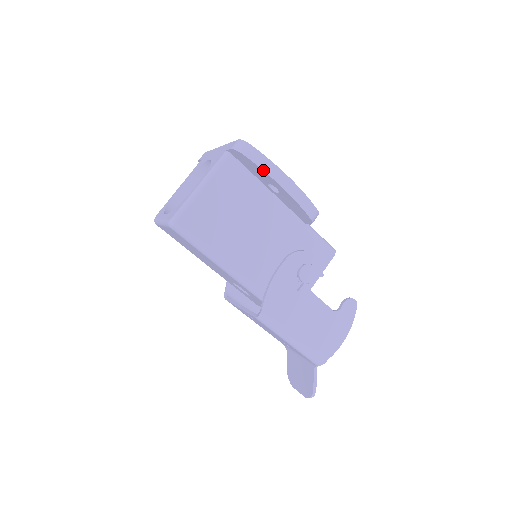
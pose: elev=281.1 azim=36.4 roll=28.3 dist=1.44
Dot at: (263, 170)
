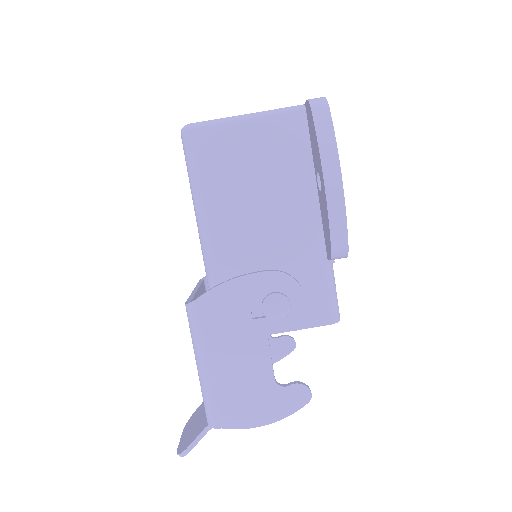
Dot at: (318, 143)
